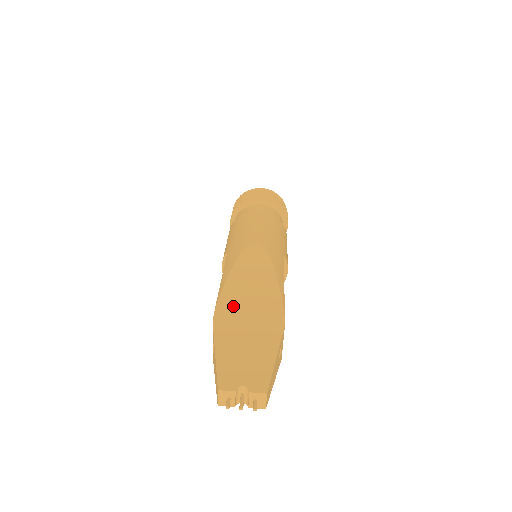
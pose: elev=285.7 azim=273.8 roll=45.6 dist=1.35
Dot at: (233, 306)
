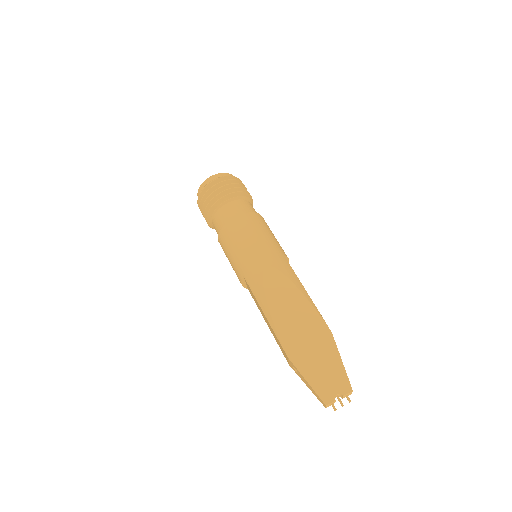
Dot at: (291, 337)
